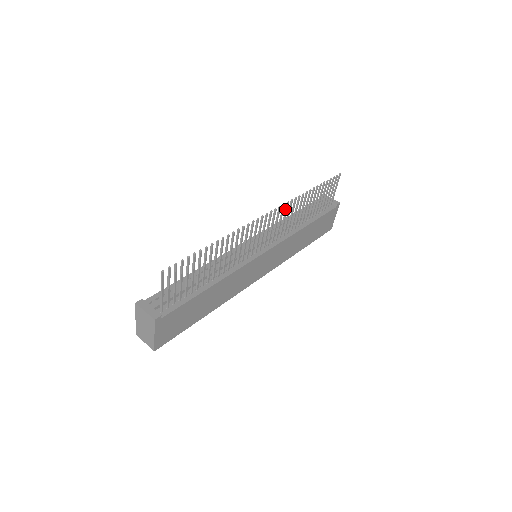
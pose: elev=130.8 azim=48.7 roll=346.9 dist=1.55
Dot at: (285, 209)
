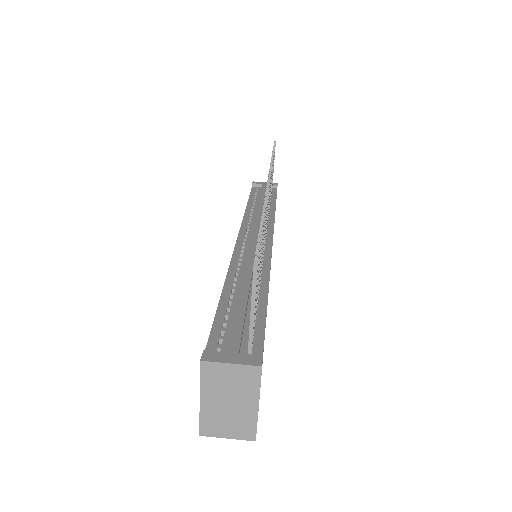
Dot at: occluded
